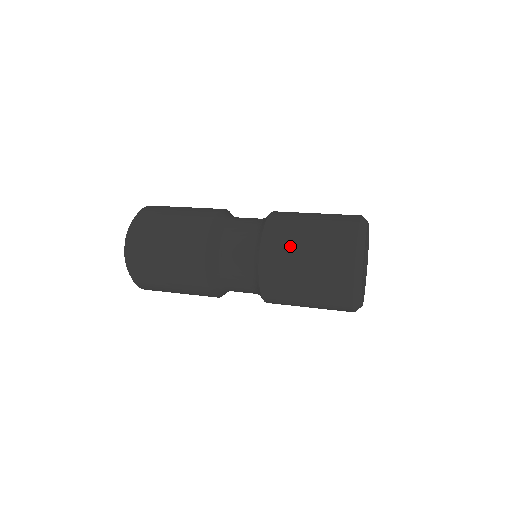
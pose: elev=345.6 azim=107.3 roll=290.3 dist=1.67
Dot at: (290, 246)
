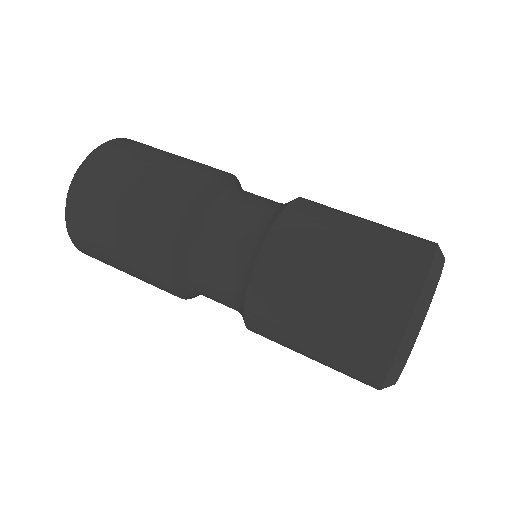
Dot at: (303, 276)
